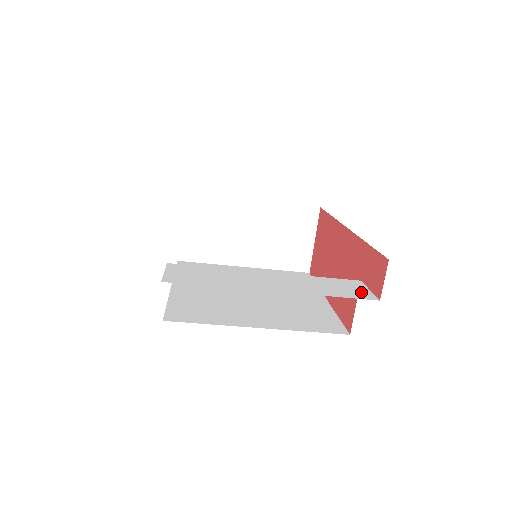
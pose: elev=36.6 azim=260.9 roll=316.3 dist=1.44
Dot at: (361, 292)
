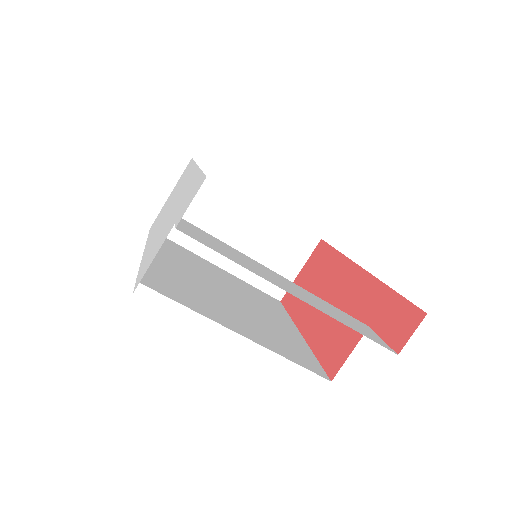
Dot at: (377, 338)
